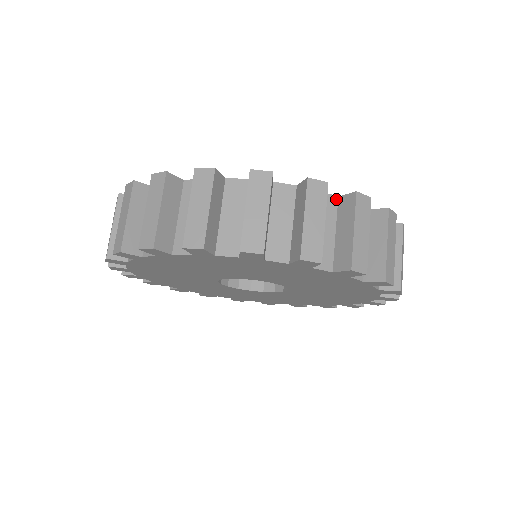
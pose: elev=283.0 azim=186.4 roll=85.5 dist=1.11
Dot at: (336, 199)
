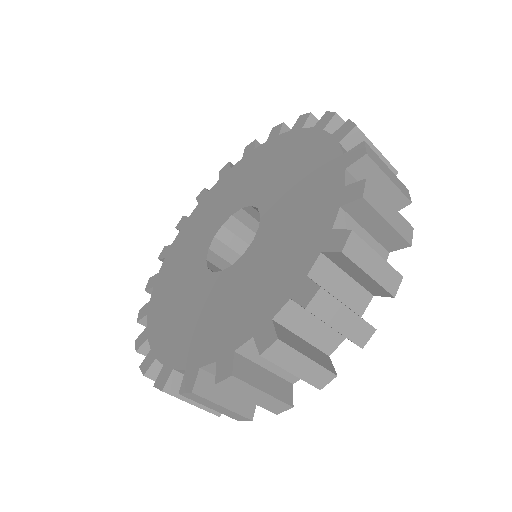
Dot at: (291, 302)
